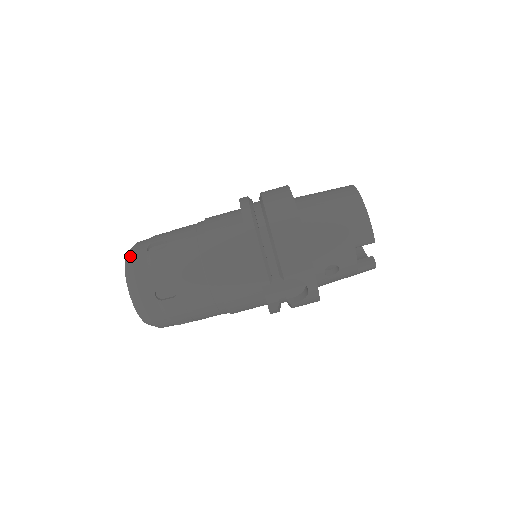
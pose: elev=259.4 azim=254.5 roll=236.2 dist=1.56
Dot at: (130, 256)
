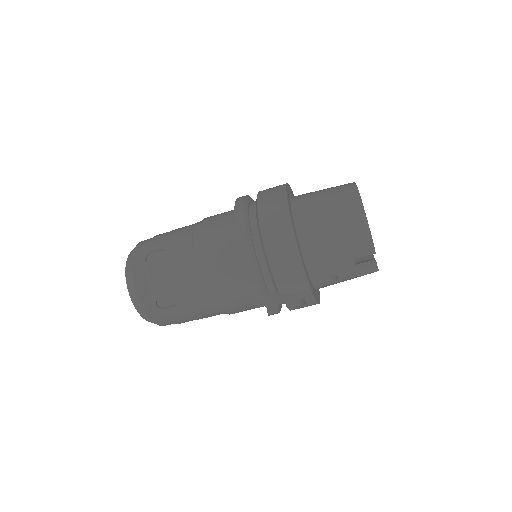
Dot at: (129, 264)
